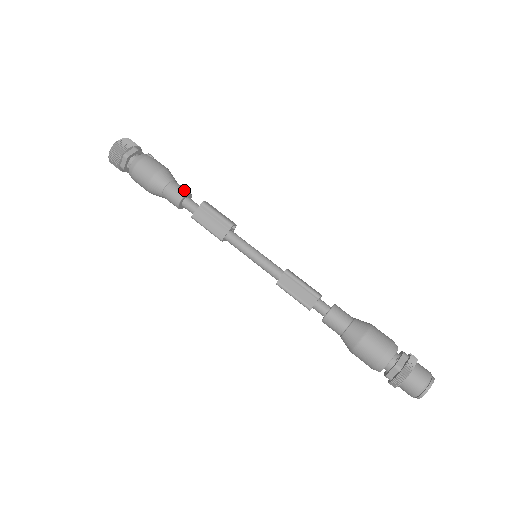
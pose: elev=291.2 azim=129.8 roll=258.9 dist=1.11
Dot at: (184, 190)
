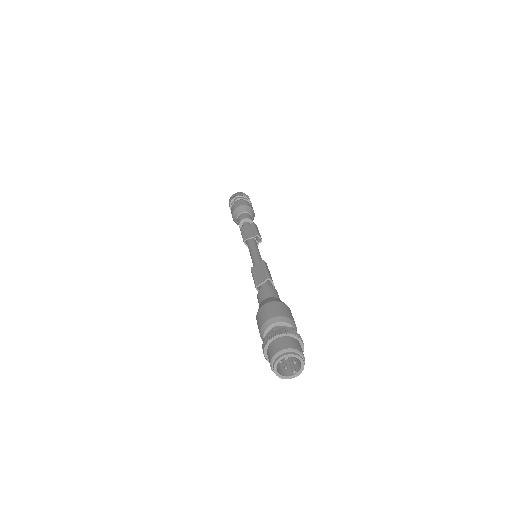
Dot at: (251, 218)
